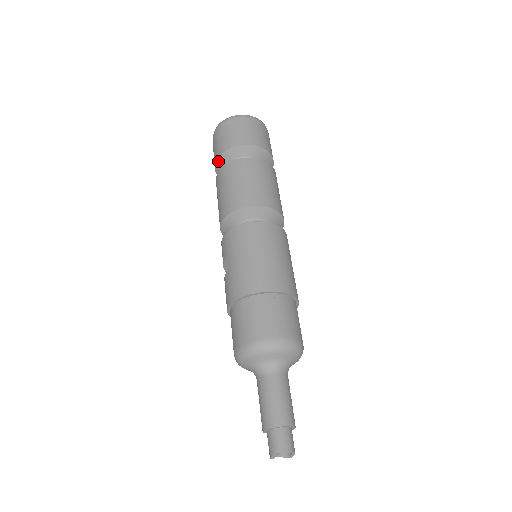
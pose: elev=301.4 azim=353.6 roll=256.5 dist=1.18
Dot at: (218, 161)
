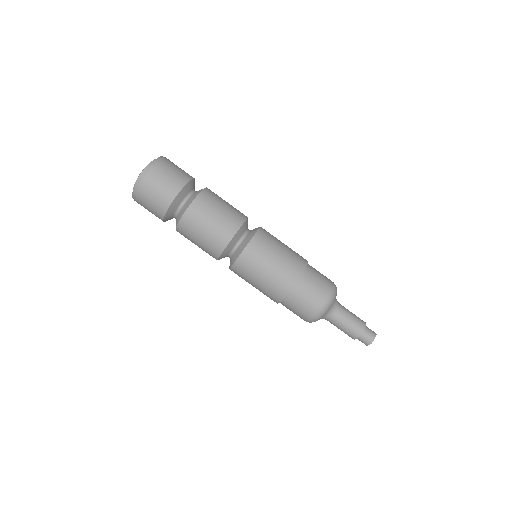
Dot at: occluded
